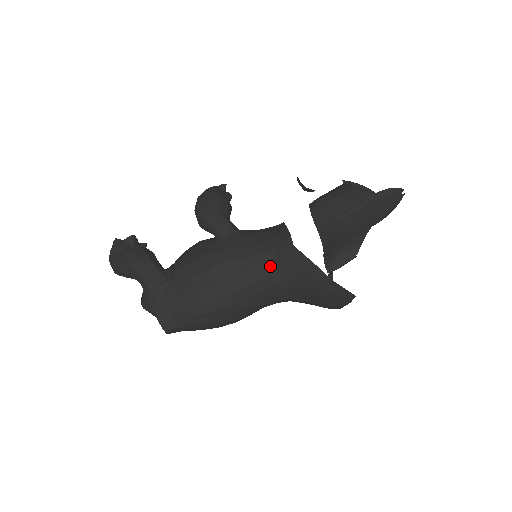
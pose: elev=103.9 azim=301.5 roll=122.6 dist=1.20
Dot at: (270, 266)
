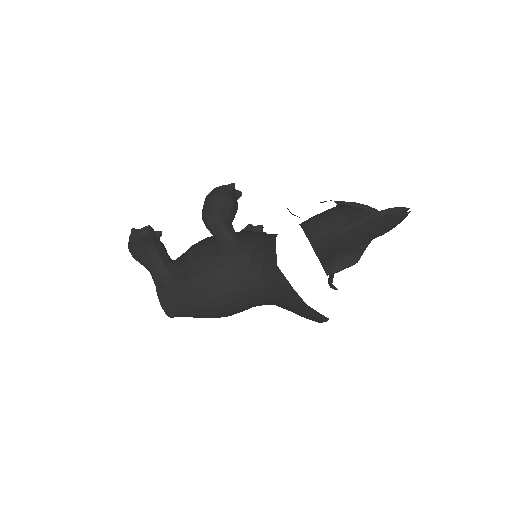
Dot at: (257, 278)
